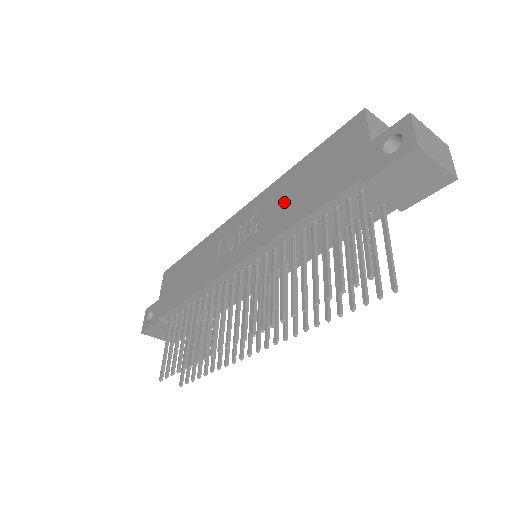
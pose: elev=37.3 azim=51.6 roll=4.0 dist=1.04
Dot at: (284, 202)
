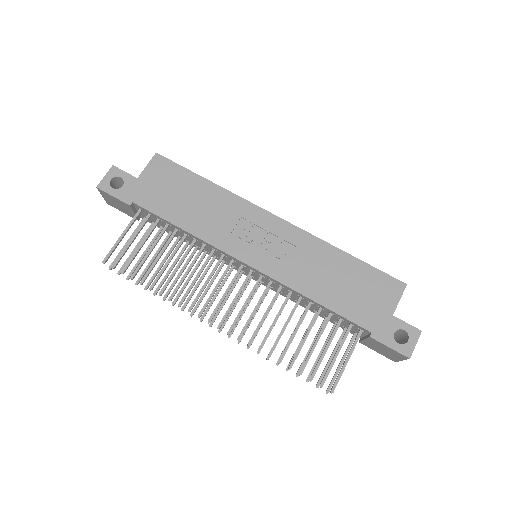
Dot at: (316, 270)
